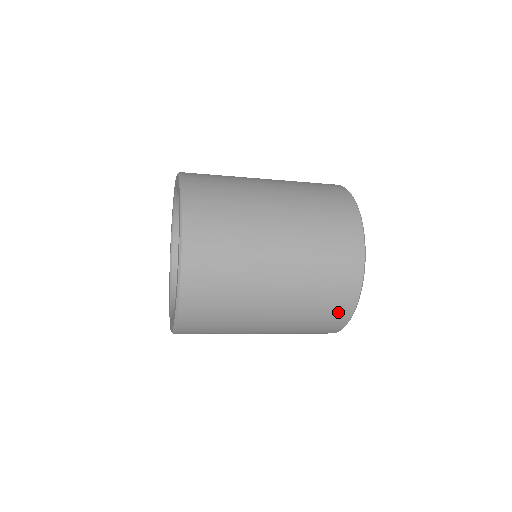
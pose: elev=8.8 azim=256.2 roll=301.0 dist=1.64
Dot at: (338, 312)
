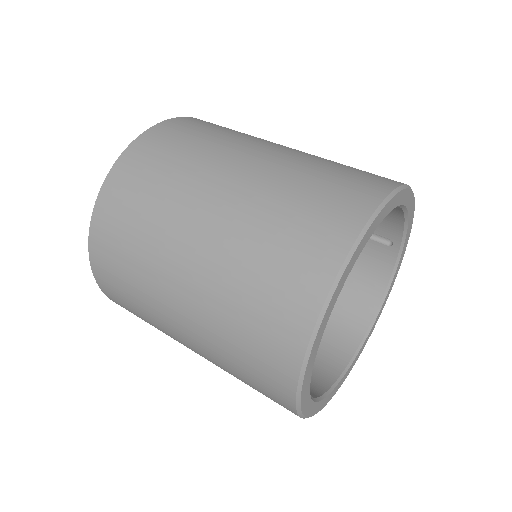
Dot at: (273, 366)
